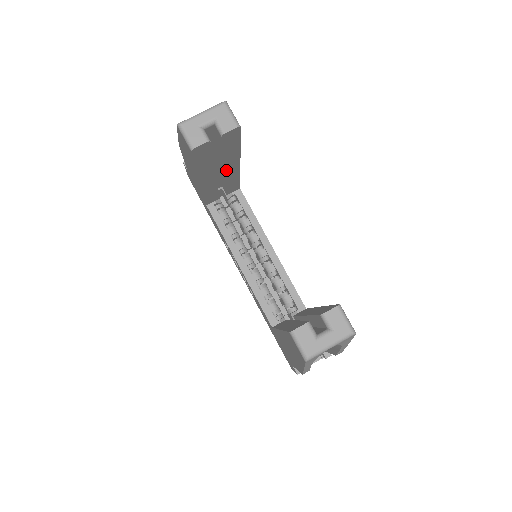
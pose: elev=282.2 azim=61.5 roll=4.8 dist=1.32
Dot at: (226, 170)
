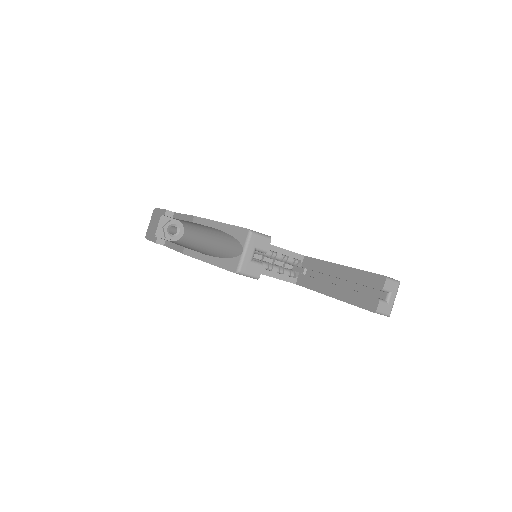
Dot at: occluded
